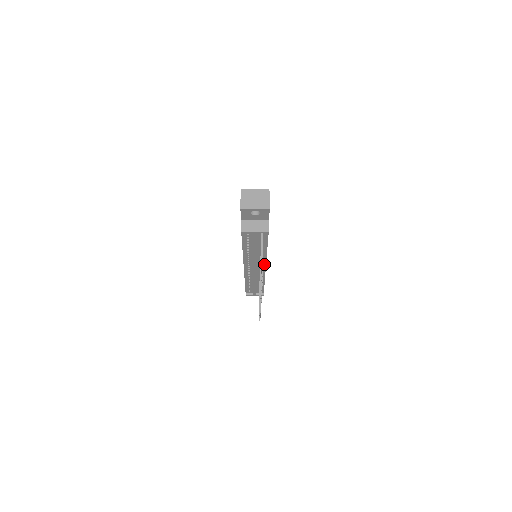
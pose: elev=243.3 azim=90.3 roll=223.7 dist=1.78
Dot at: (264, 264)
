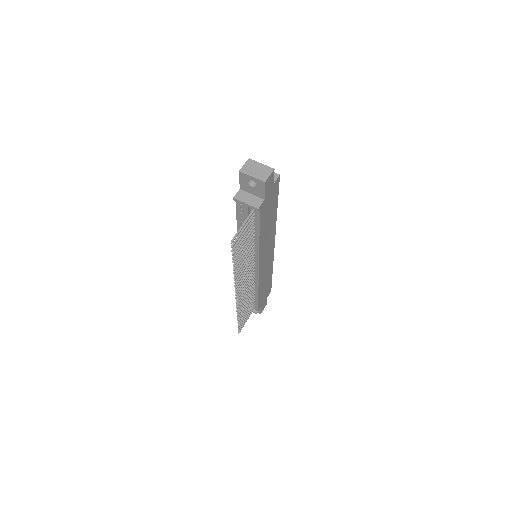
Dot at: (257, 263)
